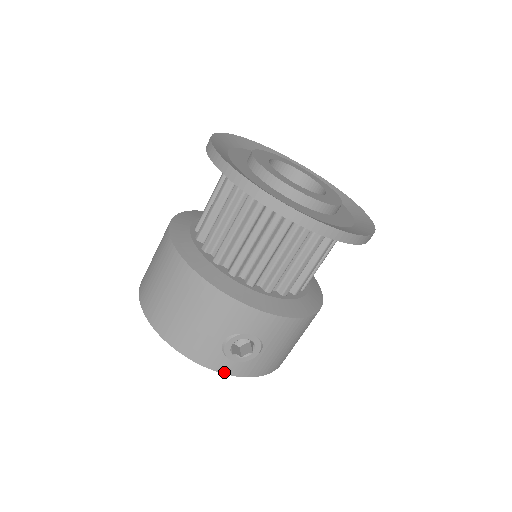
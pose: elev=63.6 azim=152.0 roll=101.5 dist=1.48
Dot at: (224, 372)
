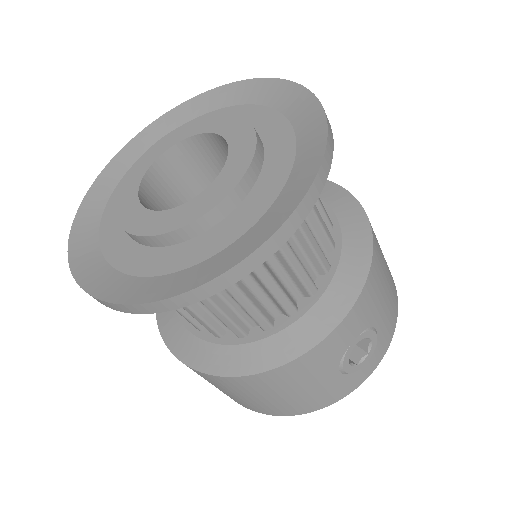
Dot at: (370, 374)
